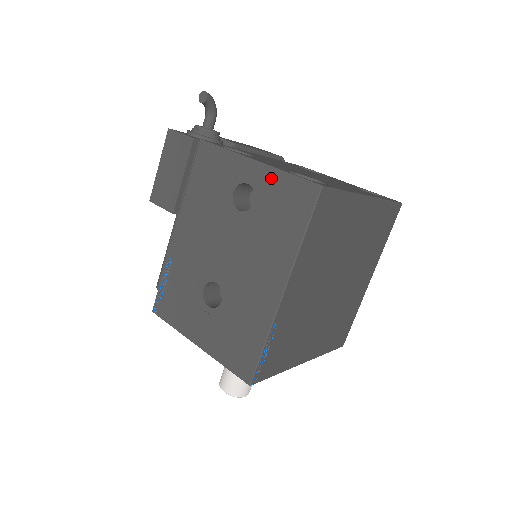
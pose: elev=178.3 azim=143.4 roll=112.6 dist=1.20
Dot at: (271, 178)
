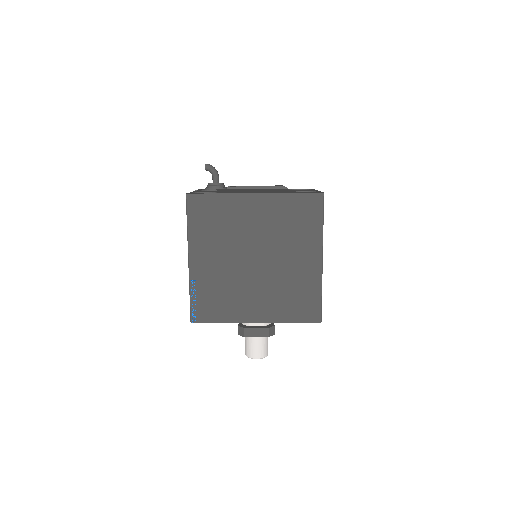
Dot at: occluded
